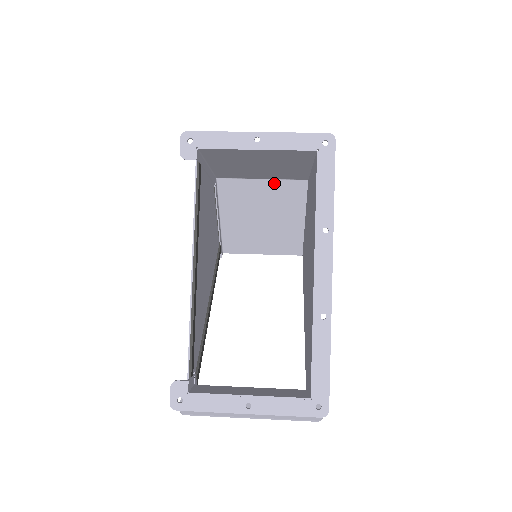
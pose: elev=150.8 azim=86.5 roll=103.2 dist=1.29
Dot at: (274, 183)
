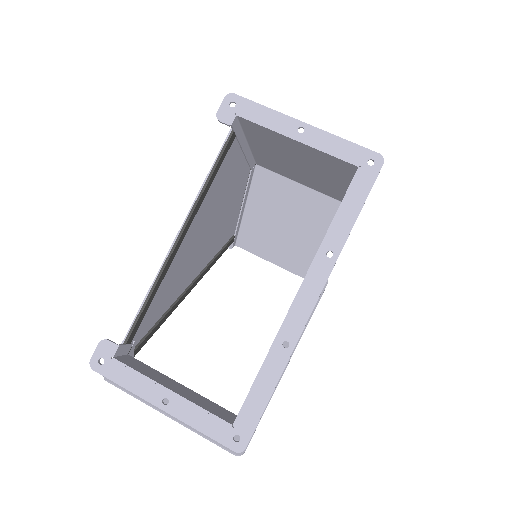
Dot at: (311, 193)
